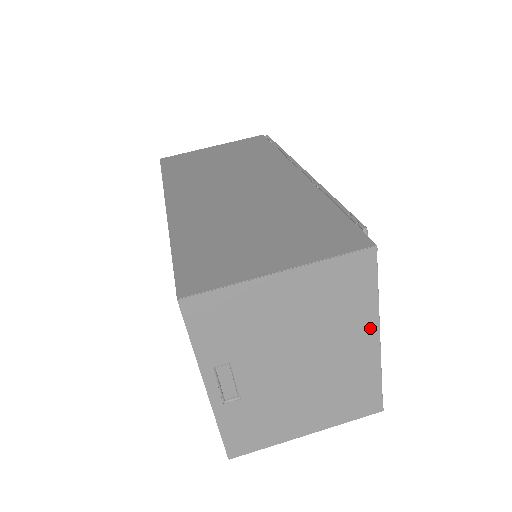
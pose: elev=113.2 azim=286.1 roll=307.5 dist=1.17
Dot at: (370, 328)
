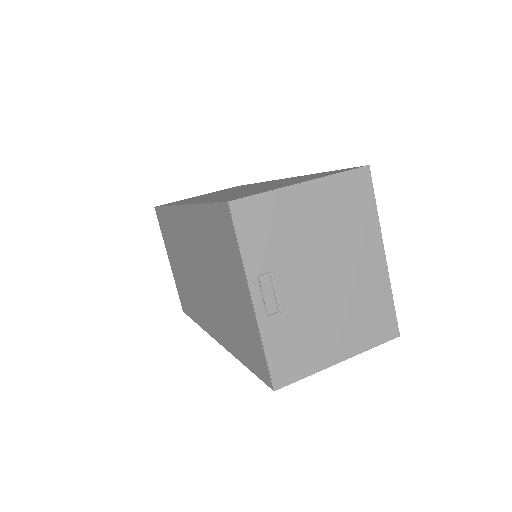
Dot at: (376, 243)
